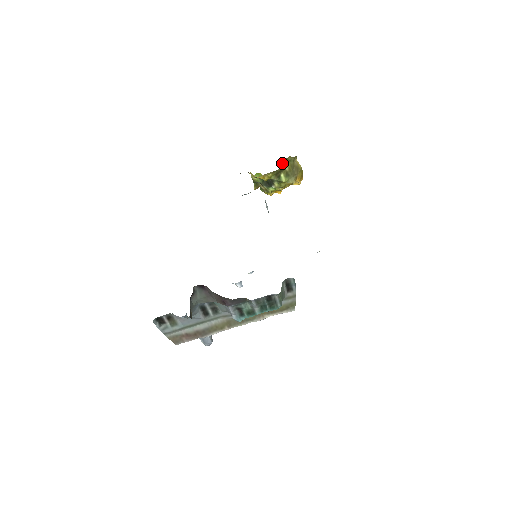
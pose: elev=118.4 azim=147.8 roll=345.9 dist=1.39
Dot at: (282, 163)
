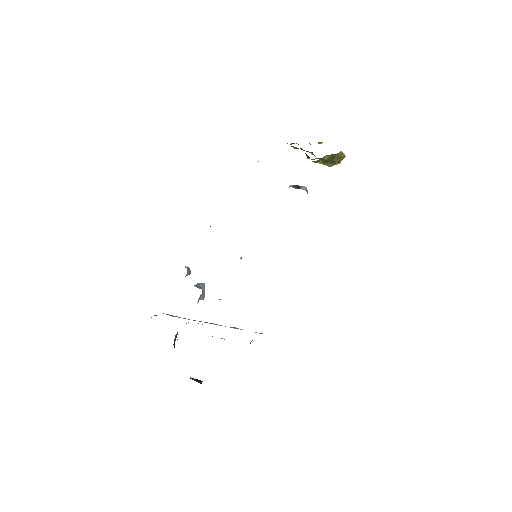
Dot at: occluded
